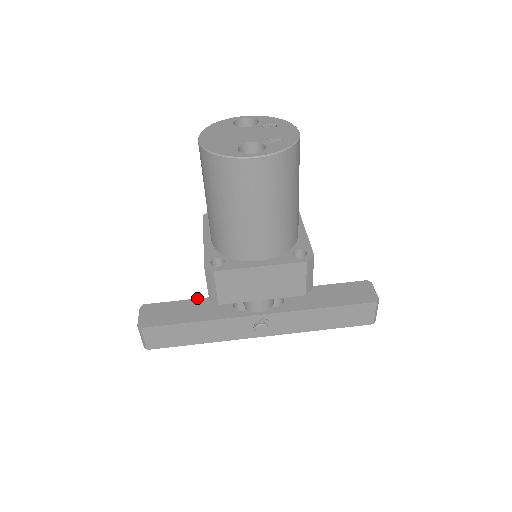
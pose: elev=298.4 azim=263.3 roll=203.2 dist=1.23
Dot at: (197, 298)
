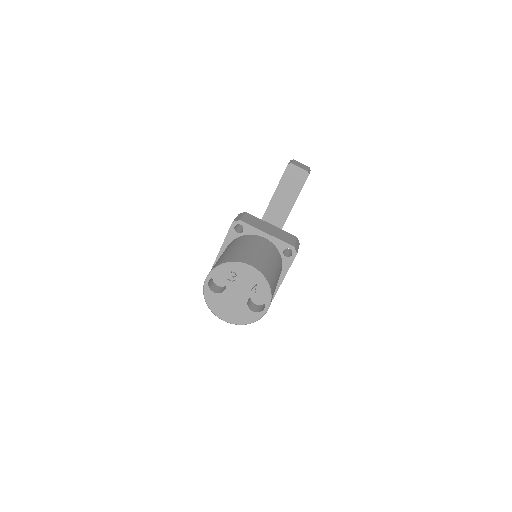
Dot at: occluded
